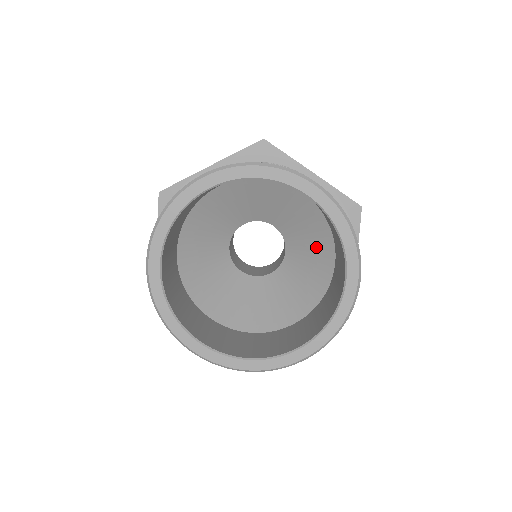
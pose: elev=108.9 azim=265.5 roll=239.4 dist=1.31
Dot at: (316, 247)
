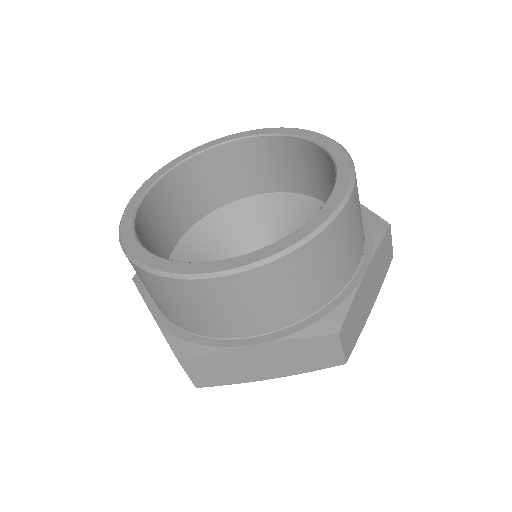
Dot at: (305, 222)
